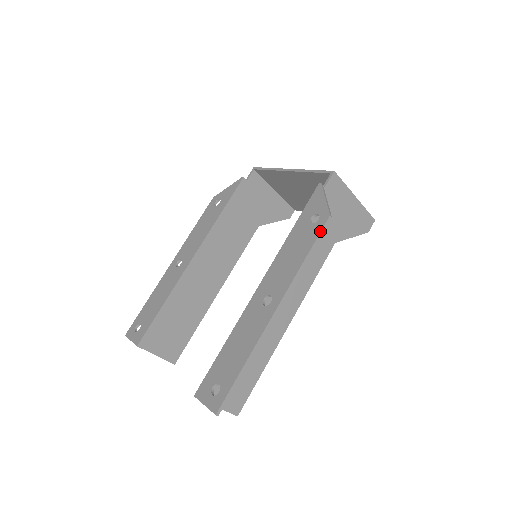
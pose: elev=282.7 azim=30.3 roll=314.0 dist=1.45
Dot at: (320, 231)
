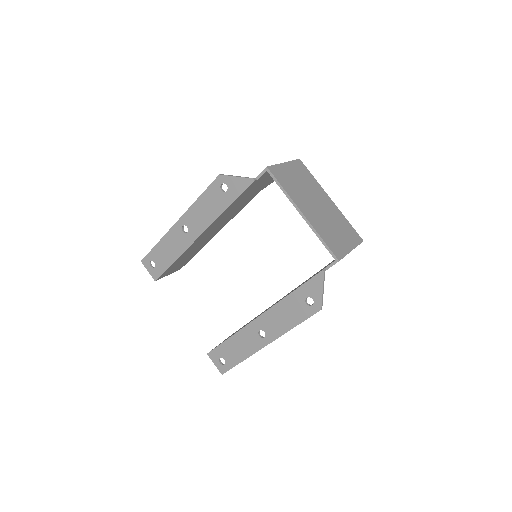
Dot at: occluded
